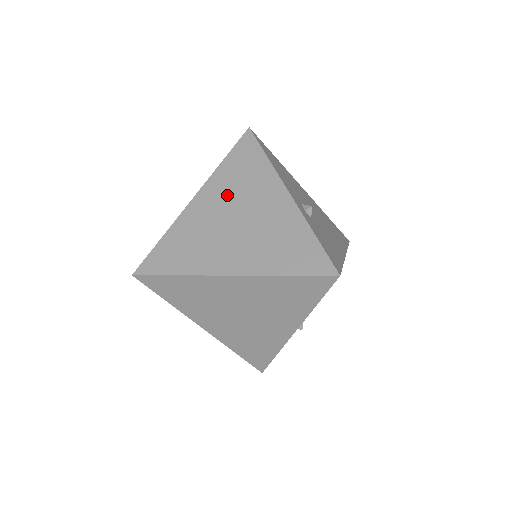
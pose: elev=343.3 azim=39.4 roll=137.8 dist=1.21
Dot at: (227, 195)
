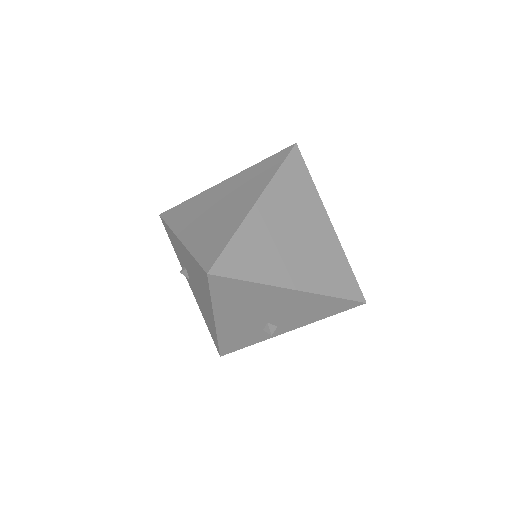
Dot at: (195, 217)
